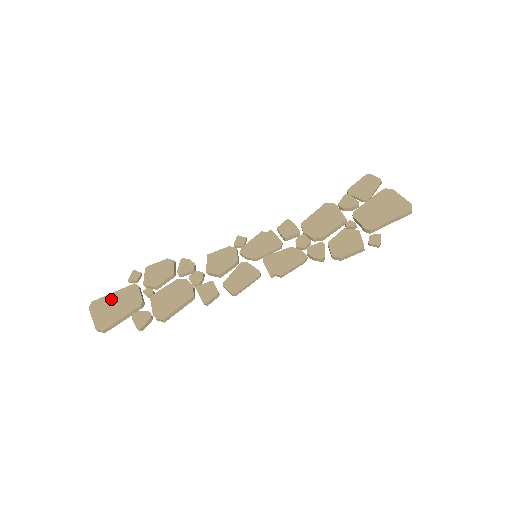
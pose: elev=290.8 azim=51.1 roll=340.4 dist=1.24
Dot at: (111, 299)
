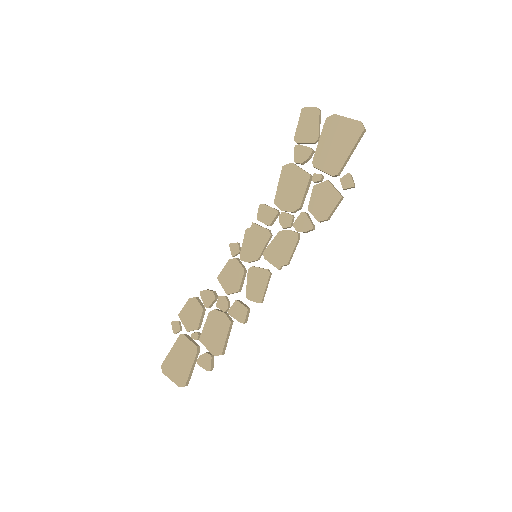
Dot at: (173, 357)
